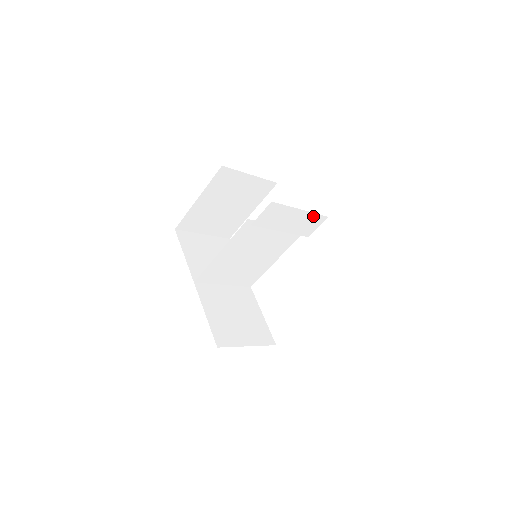
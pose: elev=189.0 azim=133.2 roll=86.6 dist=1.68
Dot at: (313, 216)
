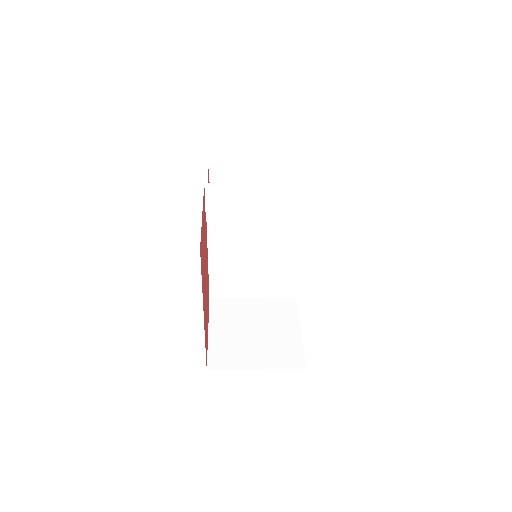
Dot at: (289, 189)
